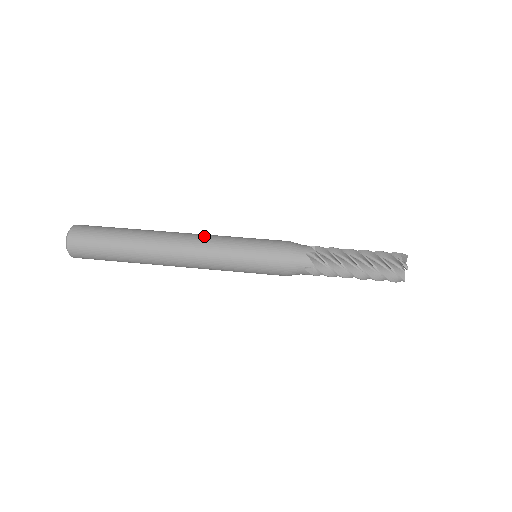
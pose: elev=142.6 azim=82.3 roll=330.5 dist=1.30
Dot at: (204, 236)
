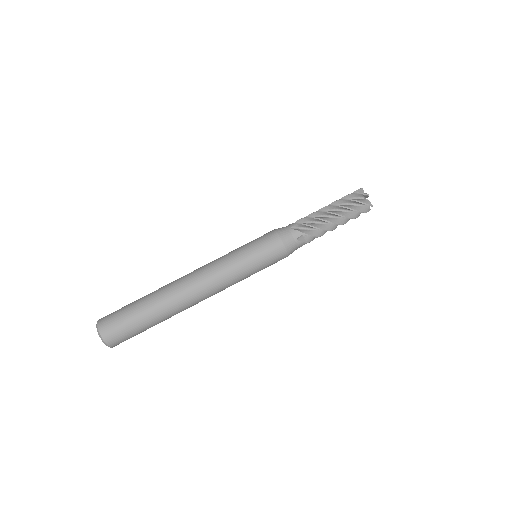
Dot at: (208, 264)
